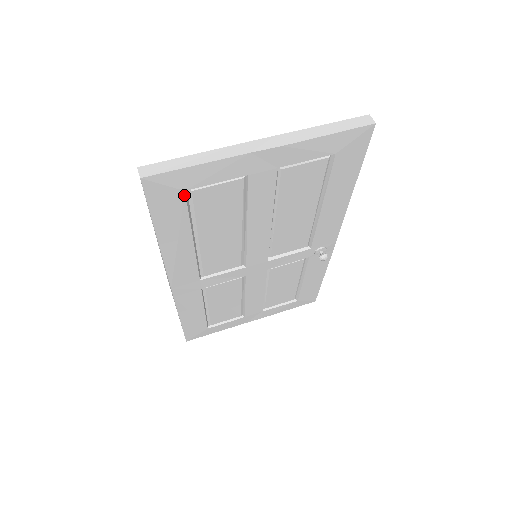
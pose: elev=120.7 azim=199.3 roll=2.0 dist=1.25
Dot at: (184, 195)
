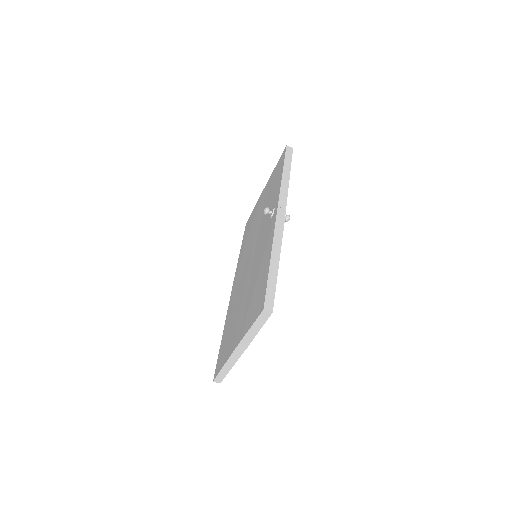
Dot at: occluded
